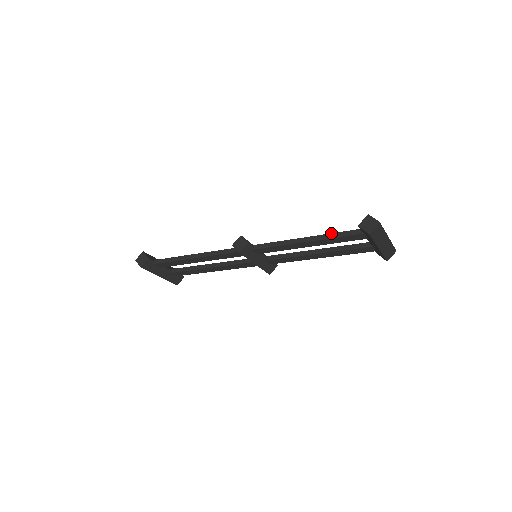
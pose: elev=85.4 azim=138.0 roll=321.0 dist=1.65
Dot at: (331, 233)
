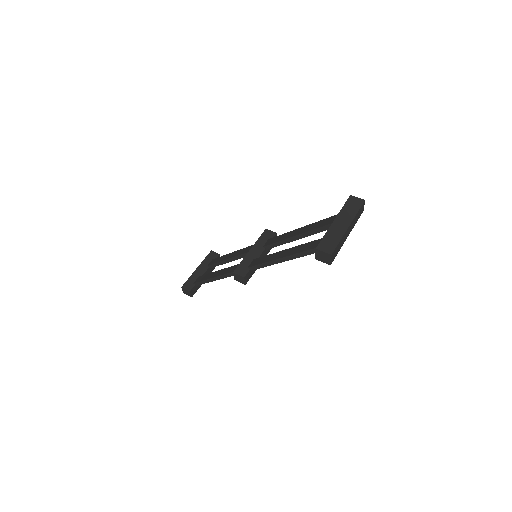
Dot at: (298, 253)
